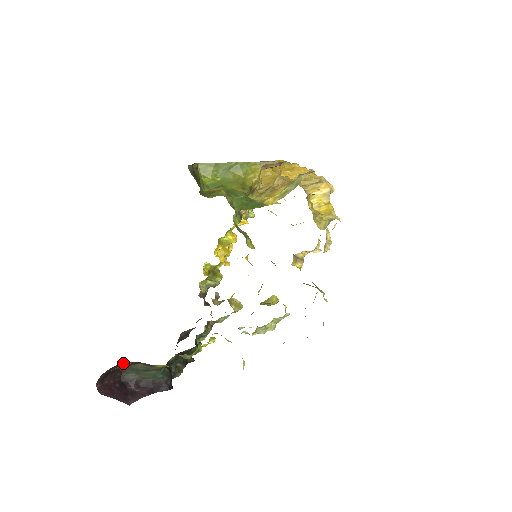
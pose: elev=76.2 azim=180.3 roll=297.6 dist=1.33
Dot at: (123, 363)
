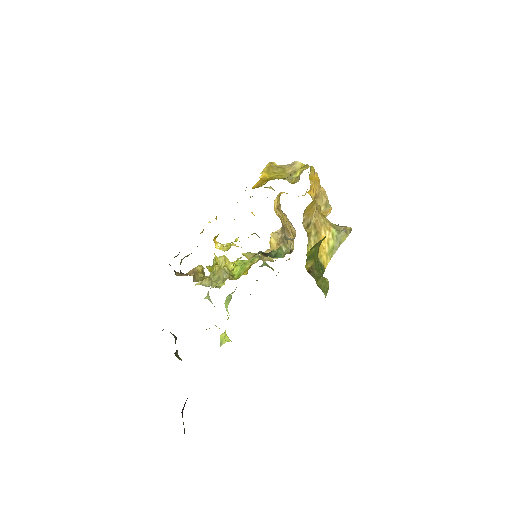
Dot at: occluded
